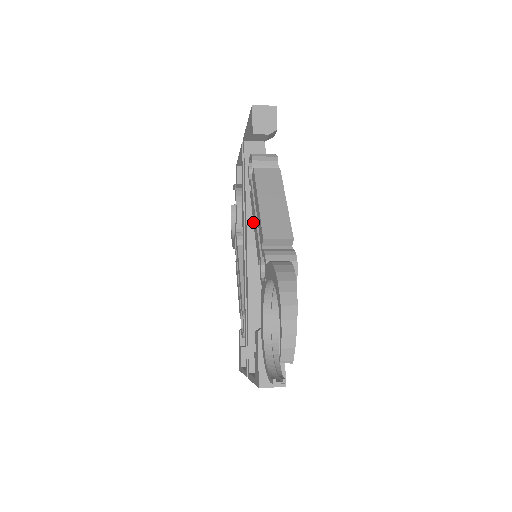
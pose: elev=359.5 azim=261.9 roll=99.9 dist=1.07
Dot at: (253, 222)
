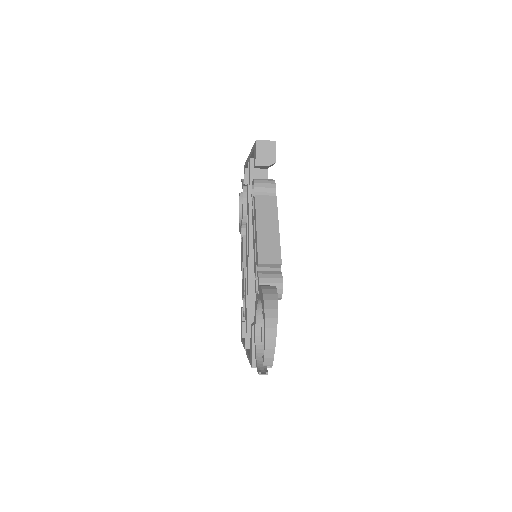
Dot at: (253, 239)
